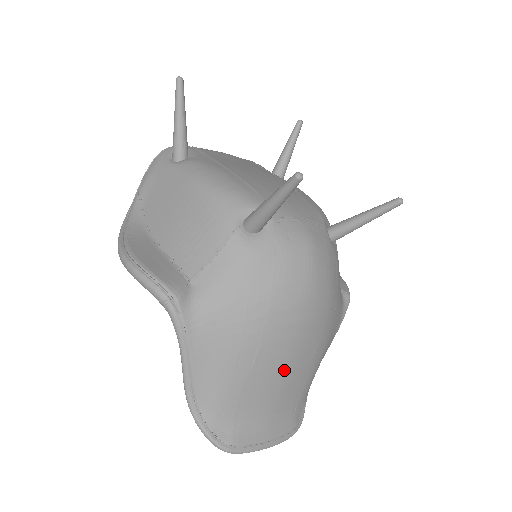
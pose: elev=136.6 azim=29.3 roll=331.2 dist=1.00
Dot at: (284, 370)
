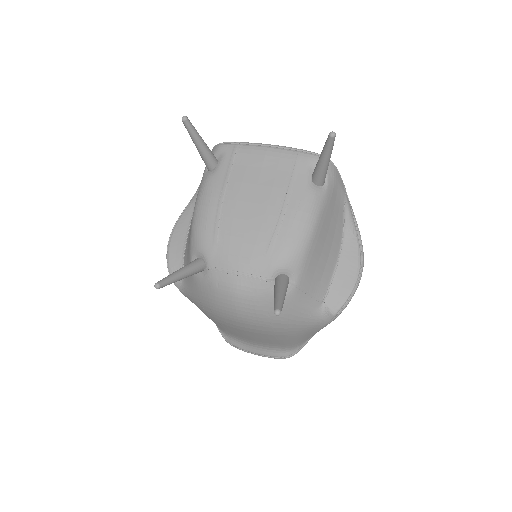
Dot at: (248, 336)
